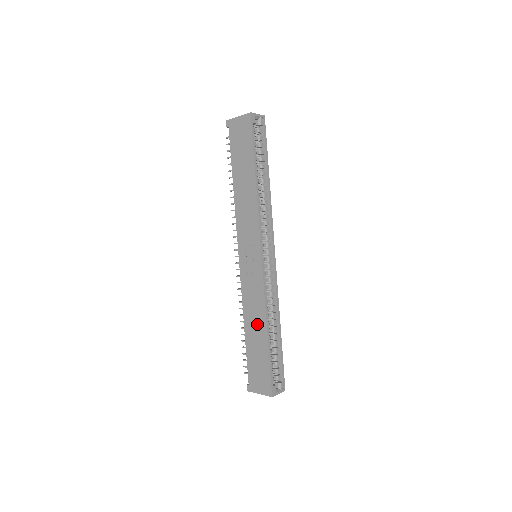
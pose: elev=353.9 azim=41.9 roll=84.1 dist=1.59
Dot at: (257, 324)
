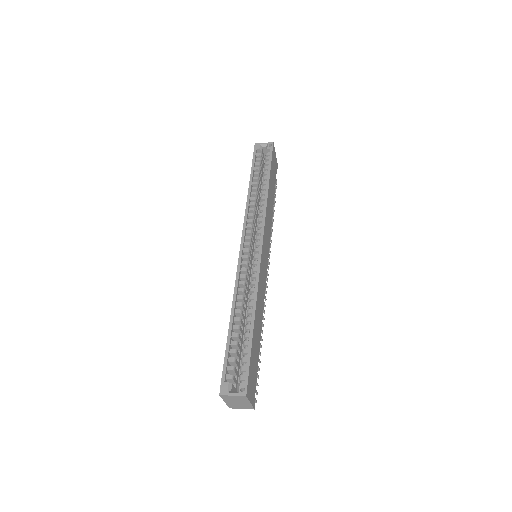
Dot at: occluded
